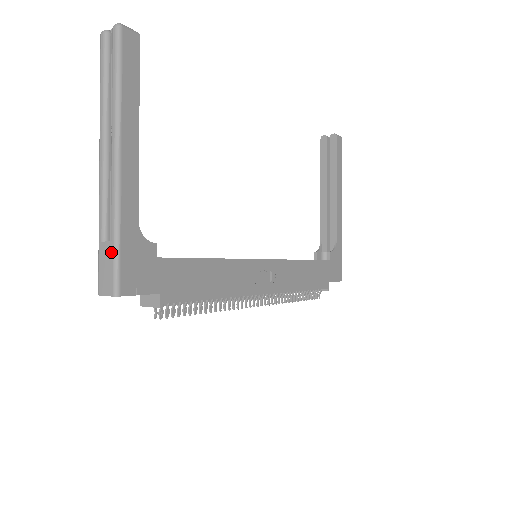
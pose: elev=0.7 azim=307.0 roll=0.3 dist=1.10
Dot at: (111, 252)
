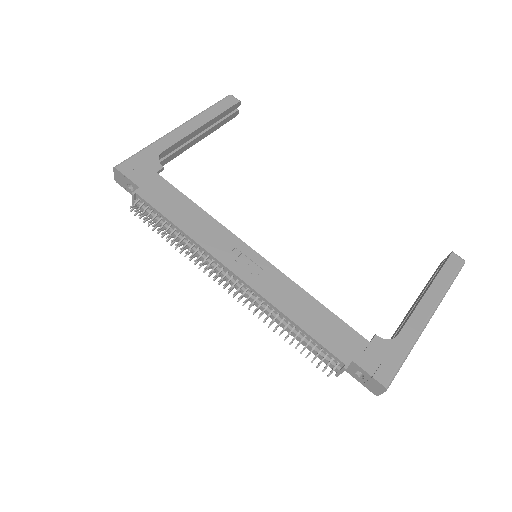
Dot at: (135, 156)
